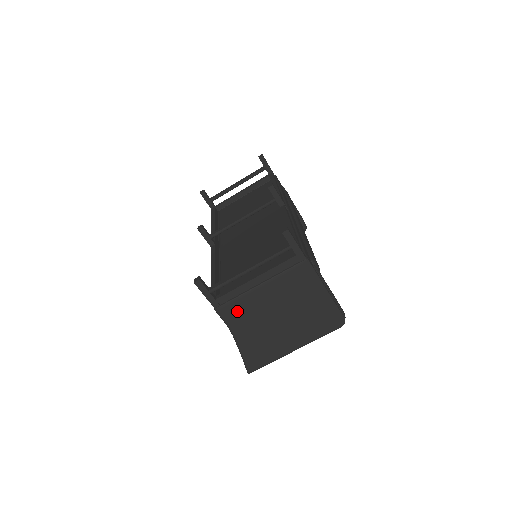
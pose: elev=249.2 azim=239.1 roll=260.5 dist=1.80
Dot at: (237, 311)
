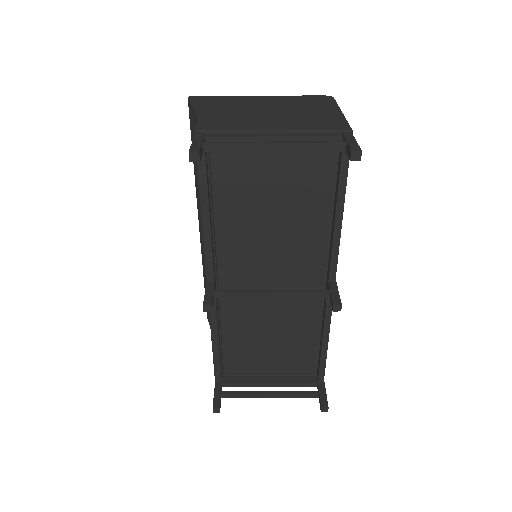
Dot at: occluded
